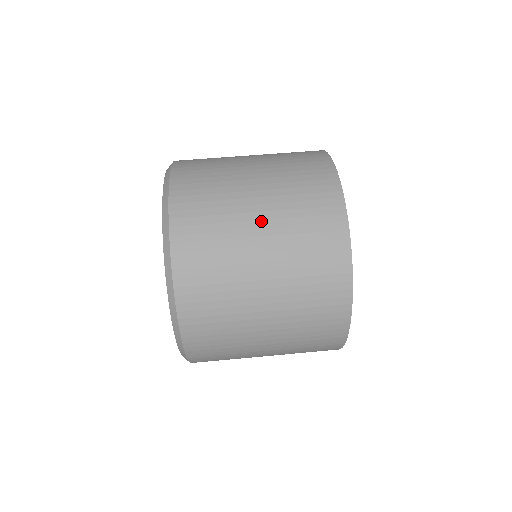
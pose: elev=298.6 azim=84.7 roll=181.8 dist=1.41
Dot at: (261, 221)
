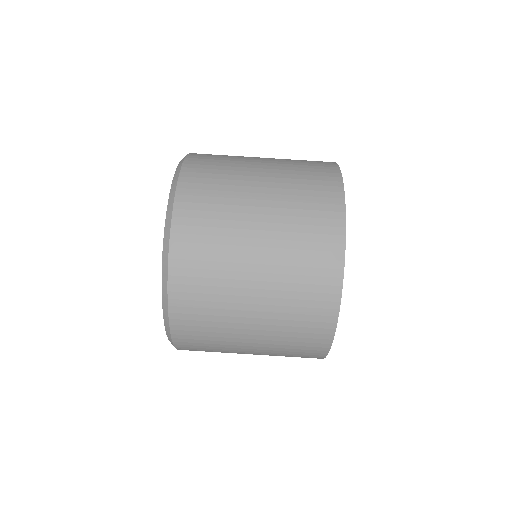
Dot at: (261, 223)
